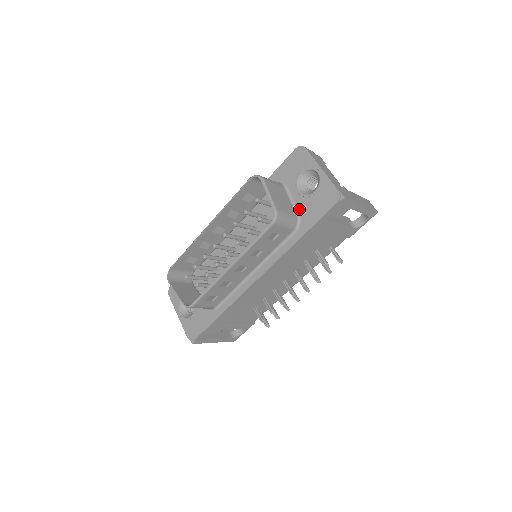
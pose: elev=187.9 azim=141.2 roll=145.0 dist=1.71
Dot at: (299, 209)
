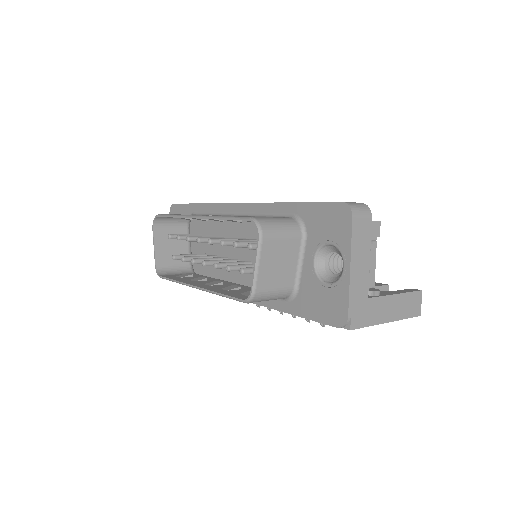
Dot at: (302, 282)
